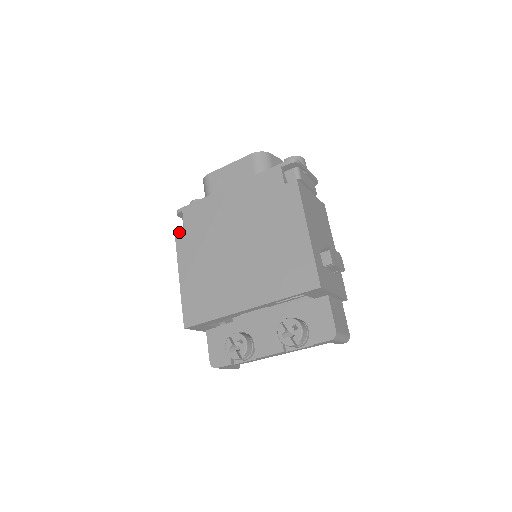
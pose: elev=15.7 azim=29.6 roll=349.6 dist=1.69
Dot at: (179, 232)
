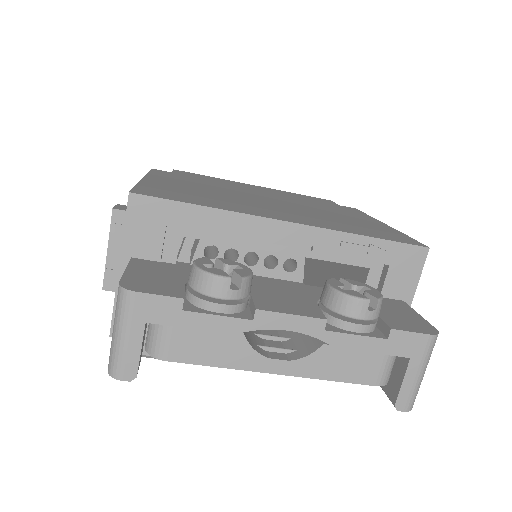
Dot at: (161, 170)
